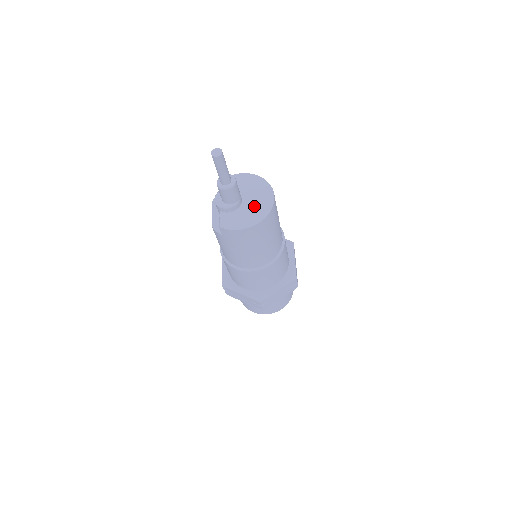
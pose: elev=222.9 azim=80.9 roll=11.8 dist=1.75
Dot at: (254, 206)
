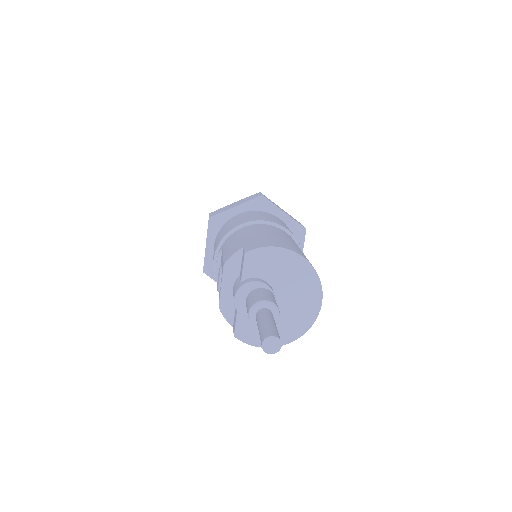
Dot at: (289, 314)
